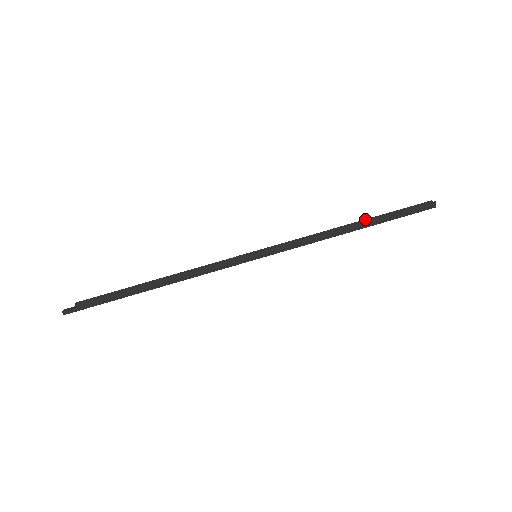
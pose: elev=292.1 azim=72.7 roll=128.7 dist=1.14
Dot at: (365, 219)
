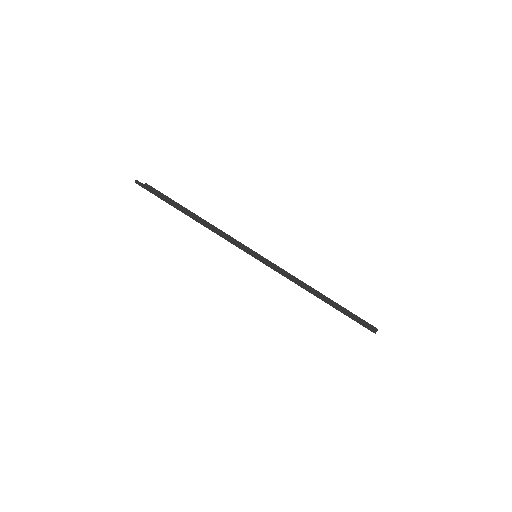
Dot at: occluded
